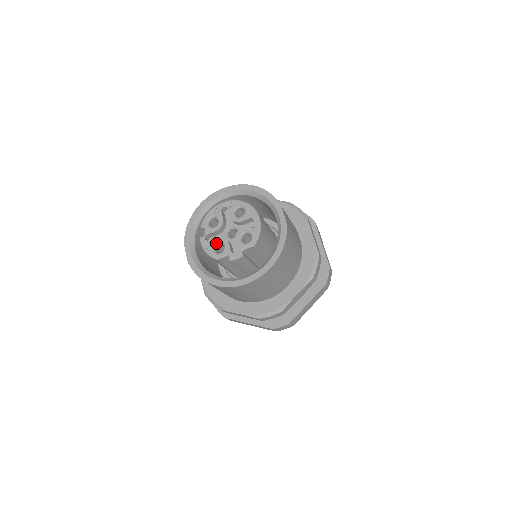
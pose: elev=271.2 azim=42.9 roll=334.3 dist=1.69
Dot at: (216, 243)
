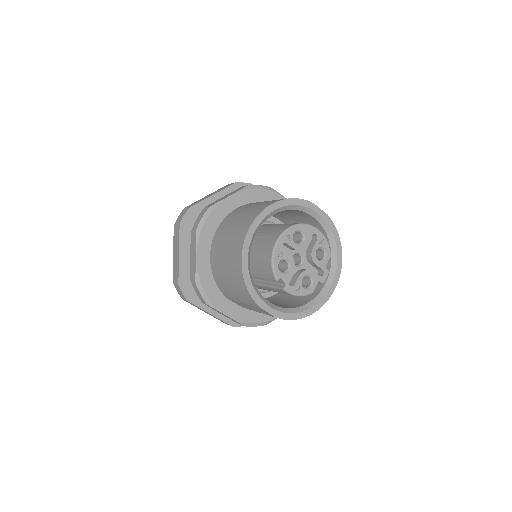
Dot at: occluded
